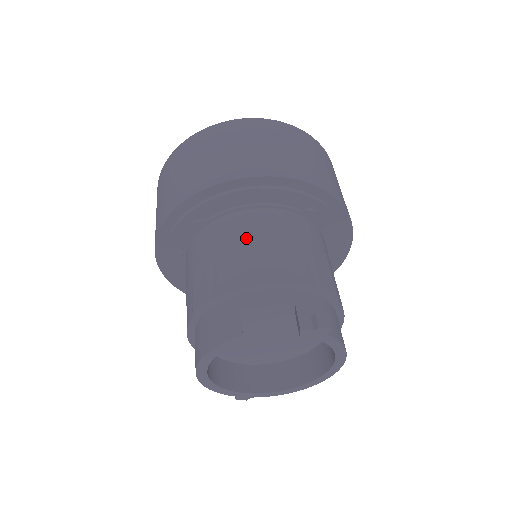
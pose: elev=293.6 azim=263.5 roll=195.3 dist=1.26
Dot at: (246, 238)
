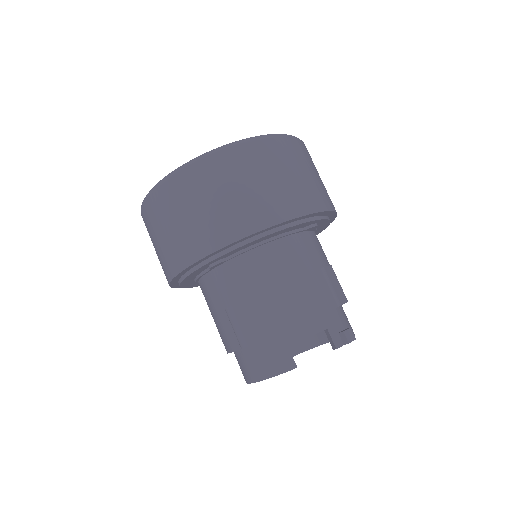
Dot at: (273, 278)
